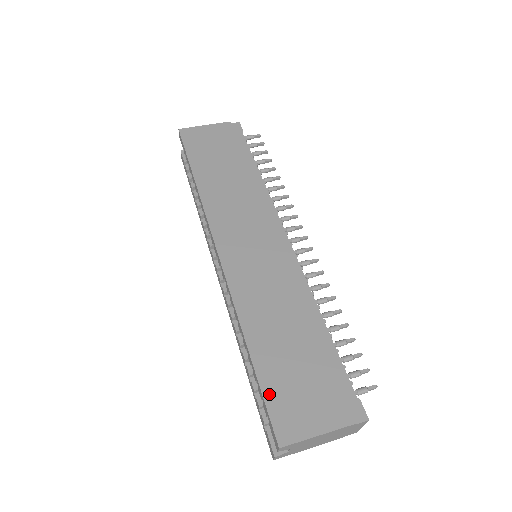
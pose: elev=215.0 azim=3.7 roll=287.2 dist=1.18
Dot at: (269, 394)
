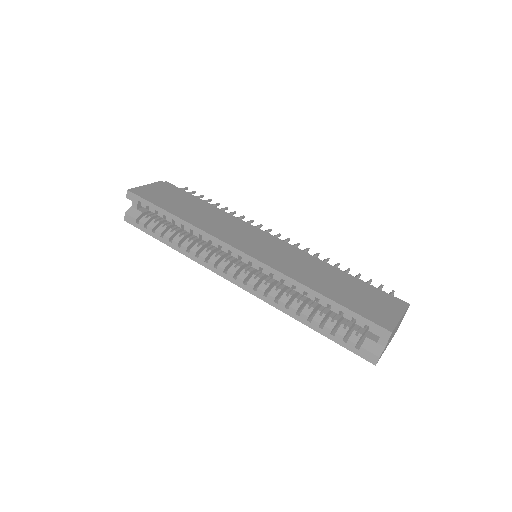
Dot at: (357, 310)
